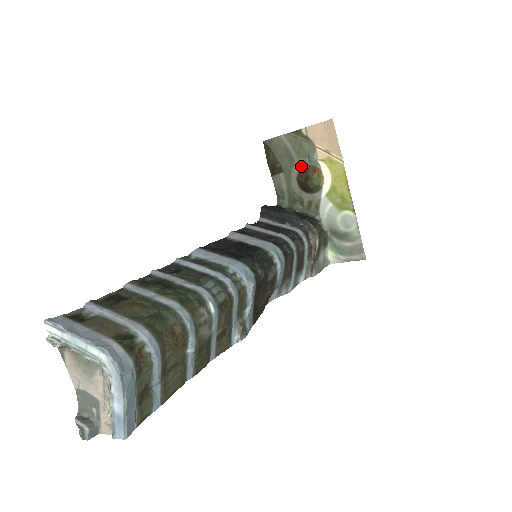
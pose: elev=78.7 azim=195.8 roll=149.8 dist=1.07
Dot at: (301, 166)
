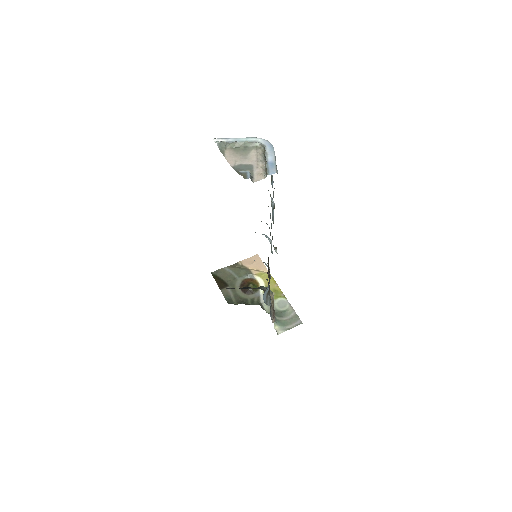
Dot at: (242, 280)
